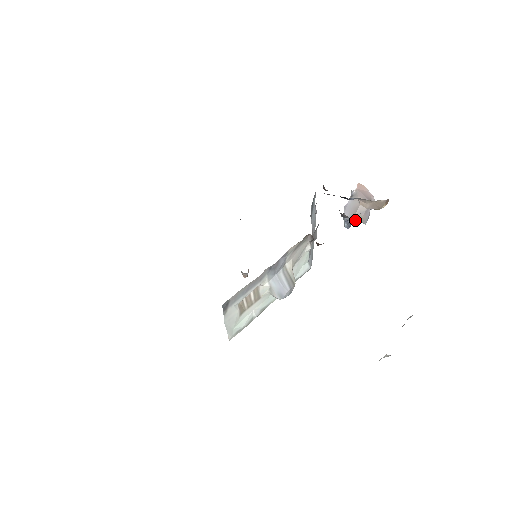
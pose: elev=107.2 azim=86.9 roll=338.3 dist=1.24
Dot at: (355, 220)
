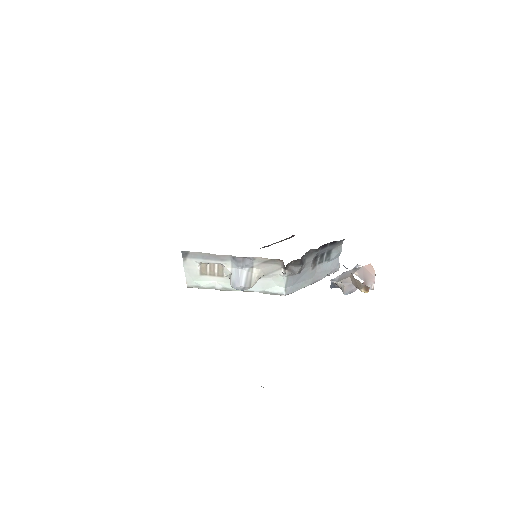
Dot at: (338, 285)
